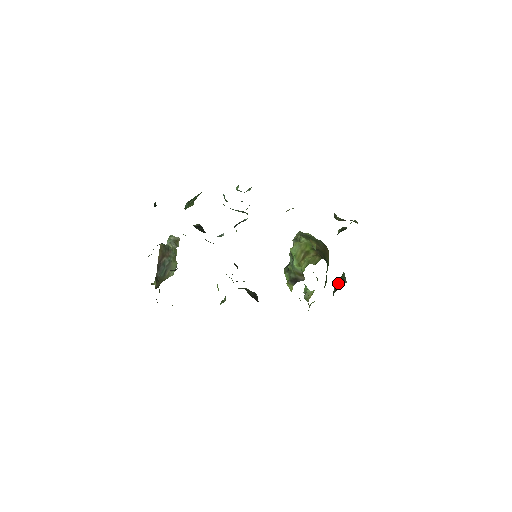
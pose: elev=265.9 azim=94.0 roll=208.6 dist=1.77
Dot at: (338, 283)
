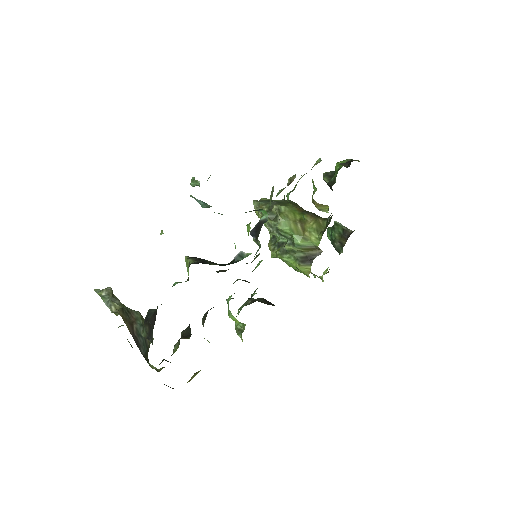
Dot at: (337, 236)
